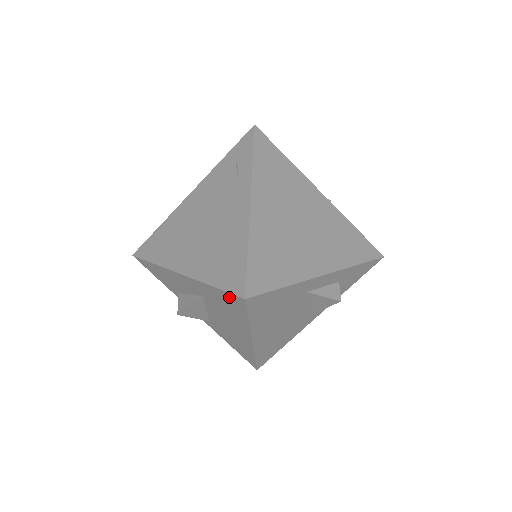
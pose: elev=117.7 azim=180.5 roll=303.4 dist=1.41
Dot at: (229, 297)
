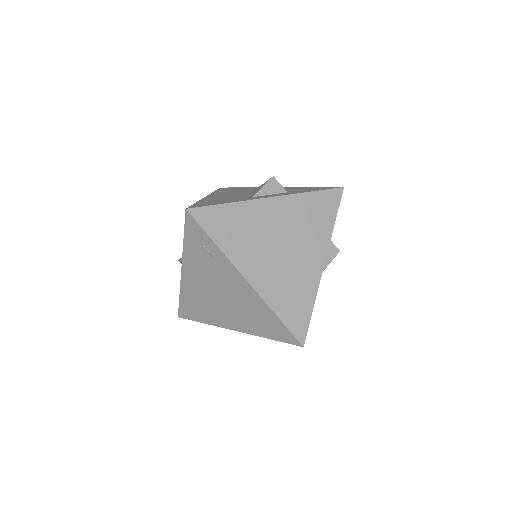
Dot at: occluded
